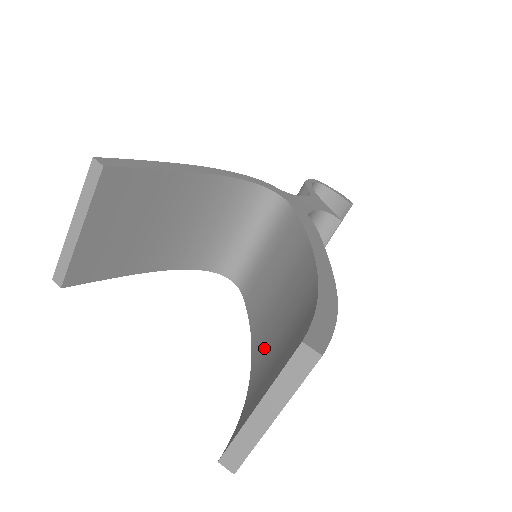
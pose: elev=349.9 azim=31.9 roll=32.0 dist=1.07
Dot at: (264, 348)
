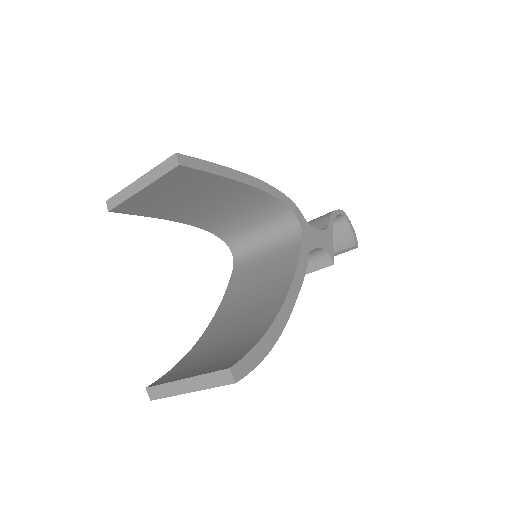
Dot at: (219, 328)
